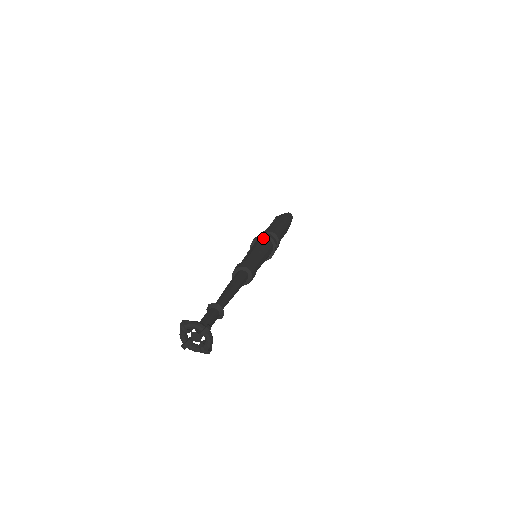
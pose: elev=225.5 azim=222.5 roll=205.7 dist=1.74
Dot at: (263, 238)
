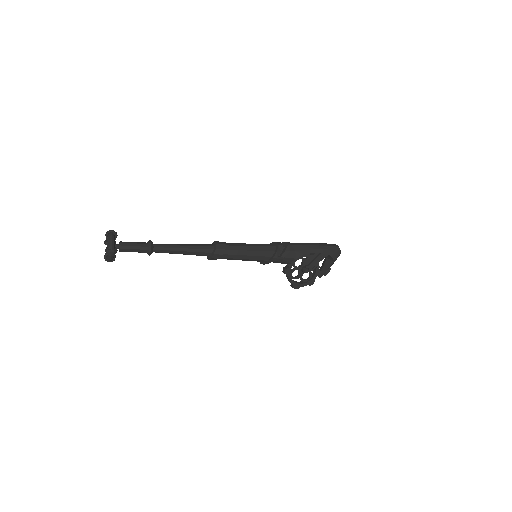
Dot at: occluded
